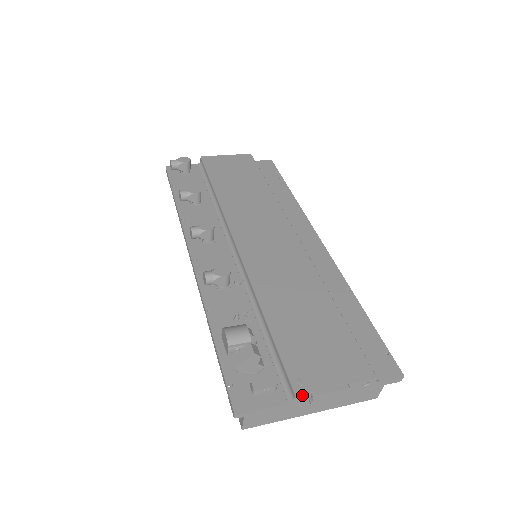
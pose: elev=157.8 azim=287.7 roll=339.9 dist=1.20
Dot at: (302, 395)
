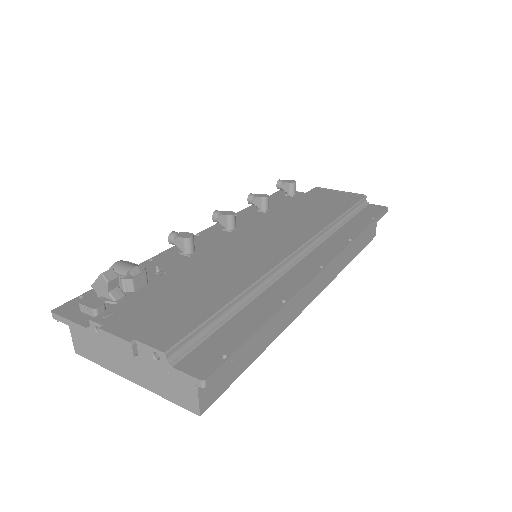
Dot at: (95, 324)
